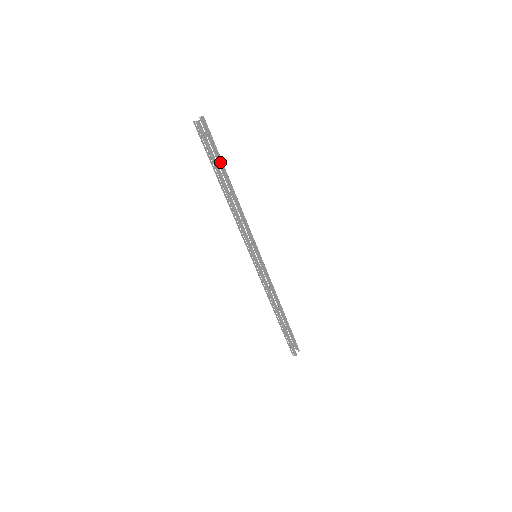
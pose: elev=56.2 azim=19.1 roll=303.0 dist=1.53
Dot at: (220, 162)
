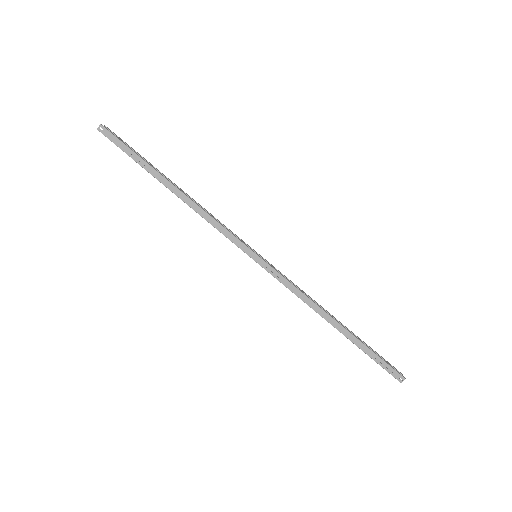
Dot at: (149, 163)
